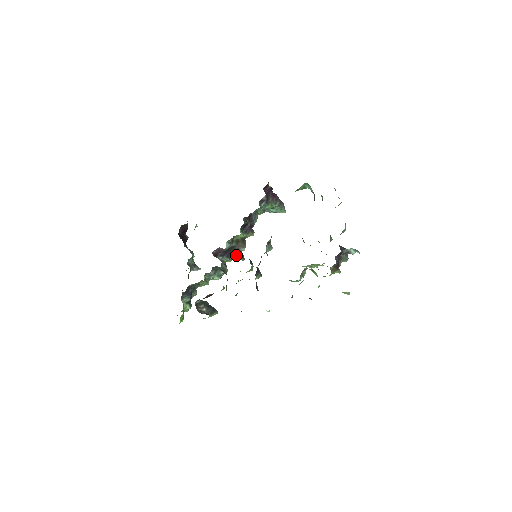
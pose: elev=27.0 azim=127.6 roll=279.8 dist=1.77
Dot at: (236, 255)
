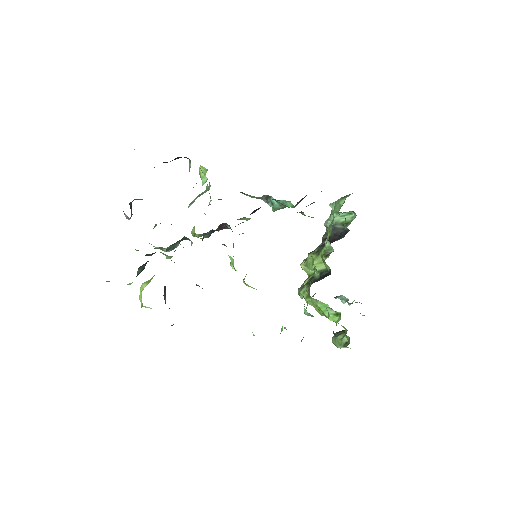
Dot at: occluded
